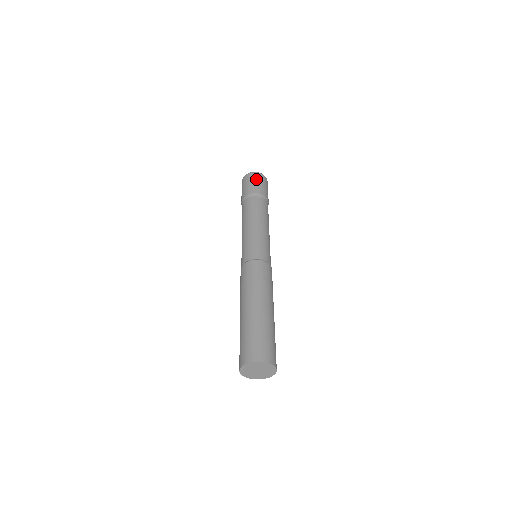
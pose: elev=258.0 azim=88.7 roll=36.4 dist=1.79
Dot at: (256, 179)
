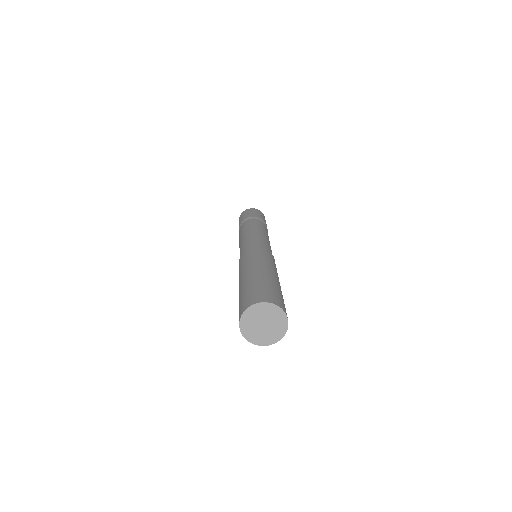
Dot at: (257, 211)
